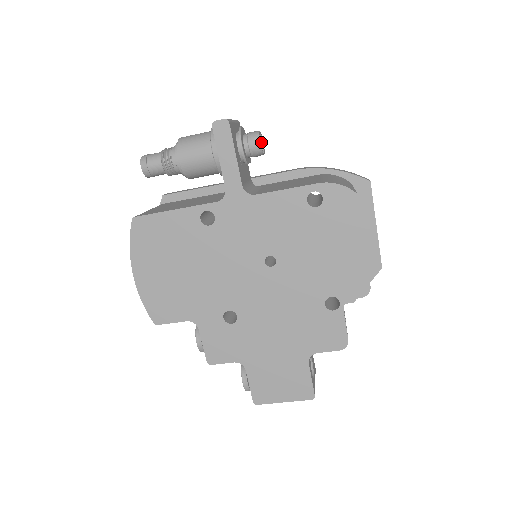
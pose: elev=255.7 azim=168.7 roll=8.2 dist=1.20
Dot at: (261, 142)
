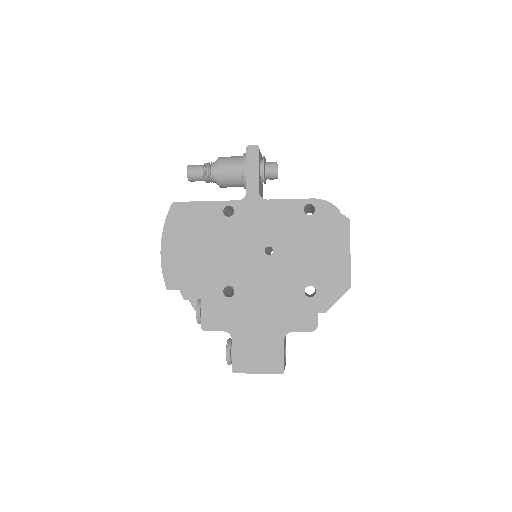
Dot at: occluded
